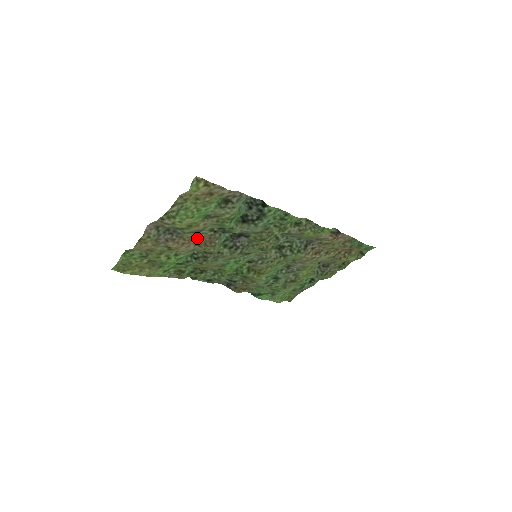
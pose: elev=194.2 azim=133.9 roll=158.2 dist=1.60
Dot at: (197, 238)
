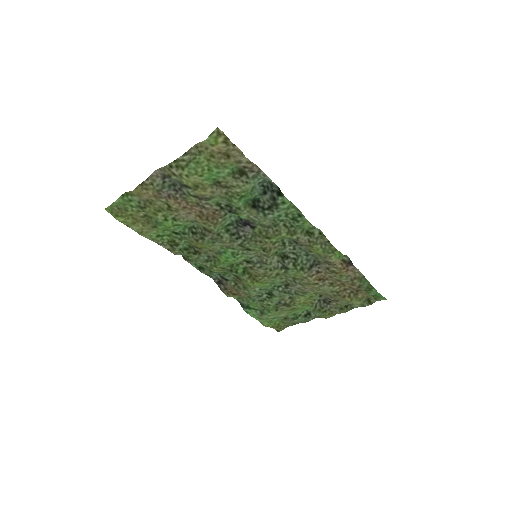
Dot at: (201, 207)
